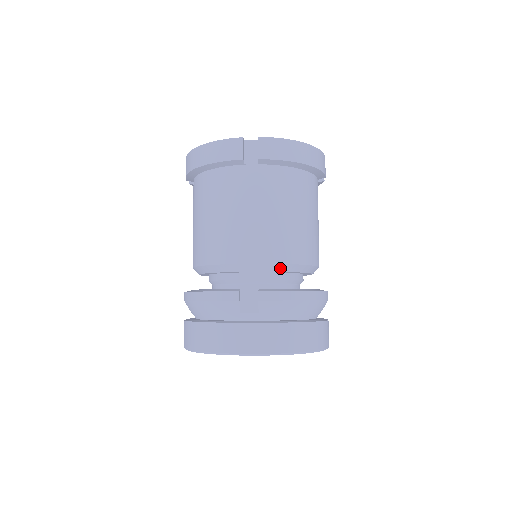
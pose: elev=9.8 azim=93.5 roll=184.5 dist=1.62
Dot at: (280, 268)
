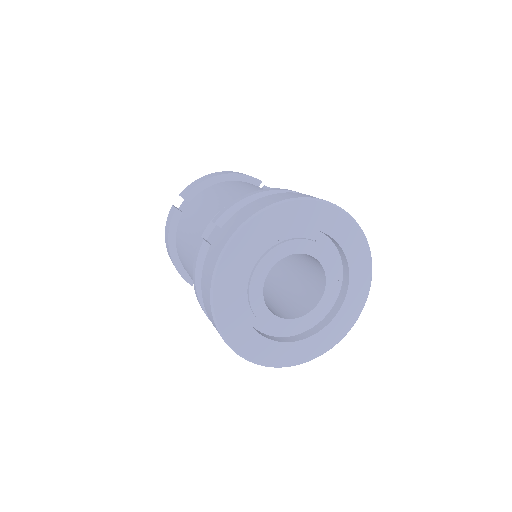
Dot at: occluded
